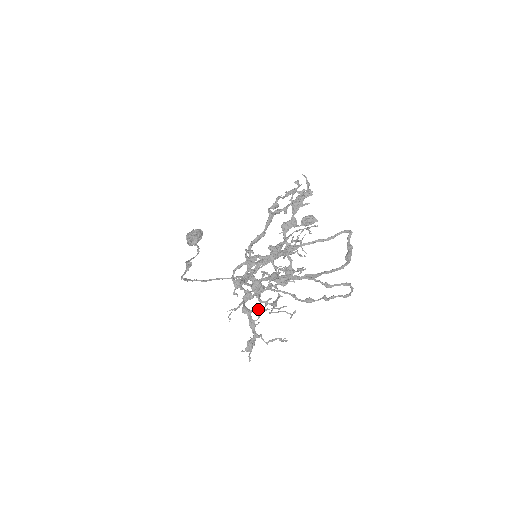
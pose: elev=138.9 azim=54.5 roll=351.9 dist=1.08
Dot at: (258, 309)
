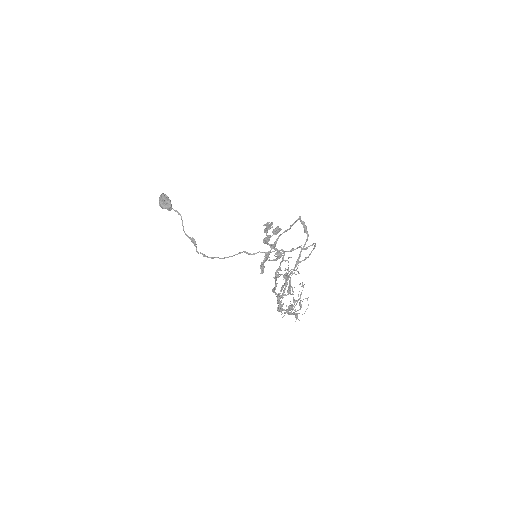
Dot at: occluded
